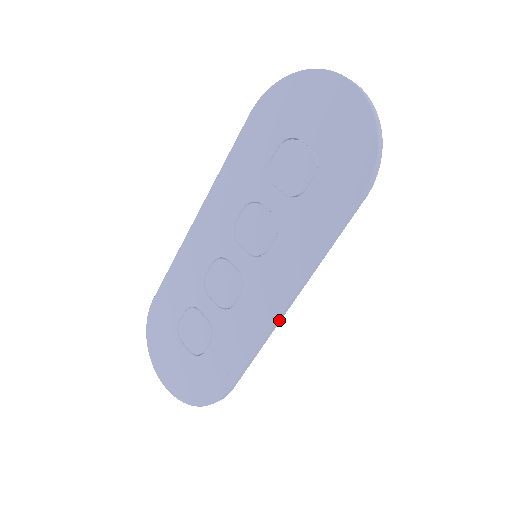
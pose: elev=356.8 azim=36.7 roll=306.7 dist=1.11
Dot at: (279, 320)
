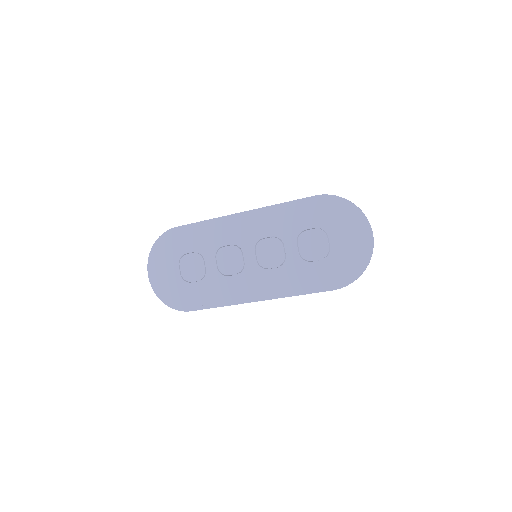
Dot at: (247, 302)
